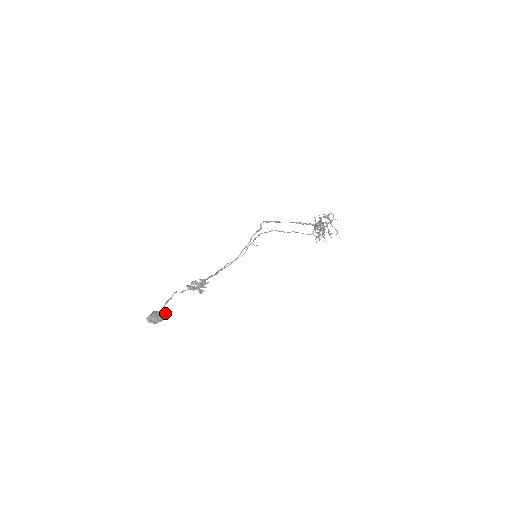
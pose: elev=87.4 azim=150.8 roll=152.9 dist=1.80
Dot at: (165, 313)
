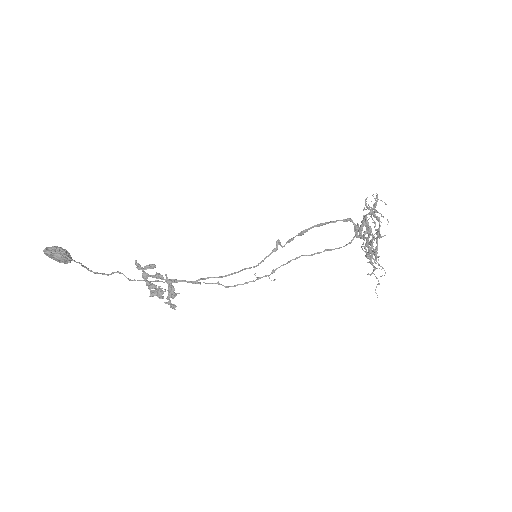
Dot at: occluded
